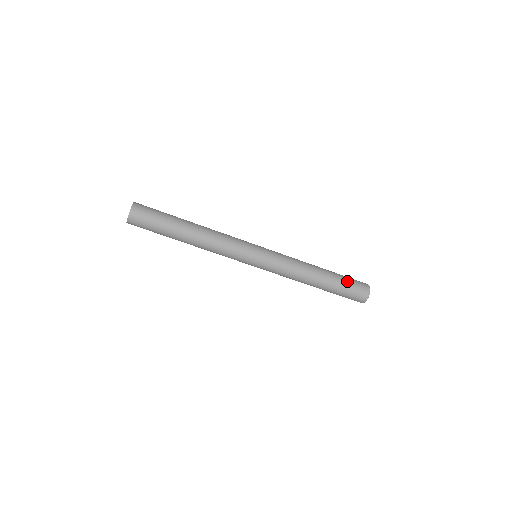
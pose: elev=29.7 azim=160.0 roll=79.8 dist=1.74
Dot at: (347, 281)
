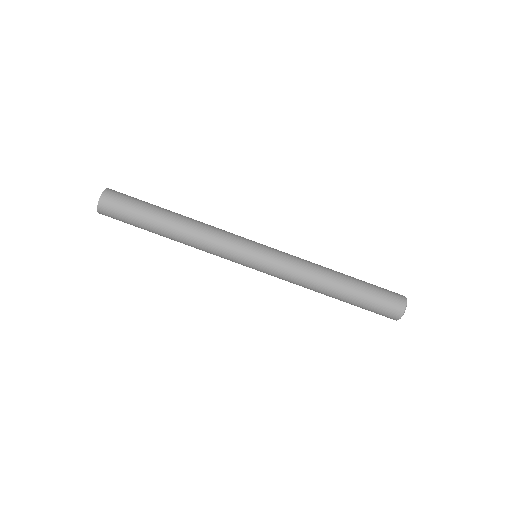
Dot at: (372, 300)
